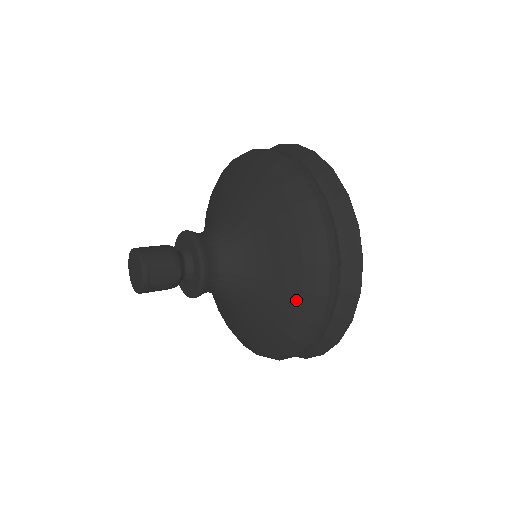
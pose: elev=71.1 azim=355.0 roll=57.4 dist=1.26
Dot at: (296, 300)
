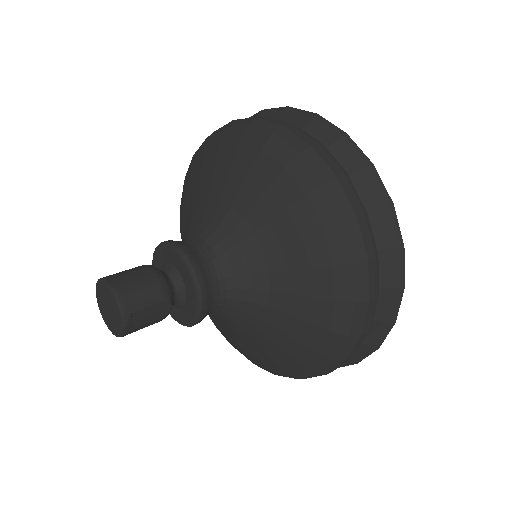
Dot at: (320, 337)
